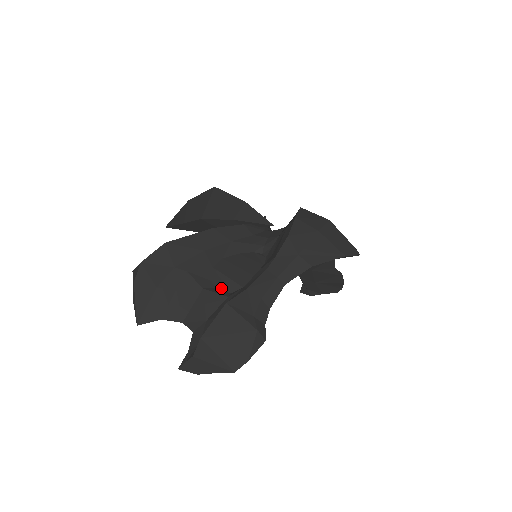
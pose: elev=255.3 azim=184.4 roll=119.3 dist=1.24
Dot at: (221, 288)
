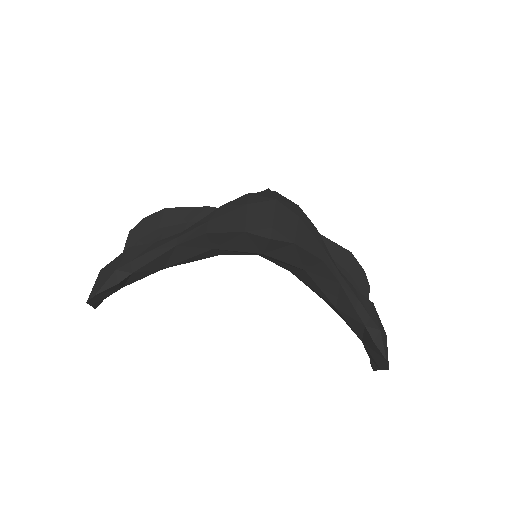
Dot at: occluded
